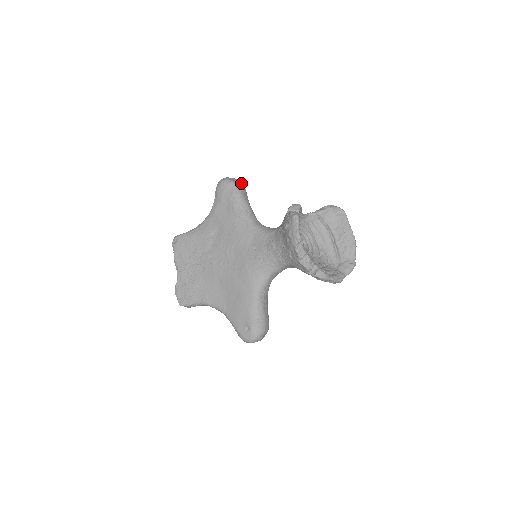
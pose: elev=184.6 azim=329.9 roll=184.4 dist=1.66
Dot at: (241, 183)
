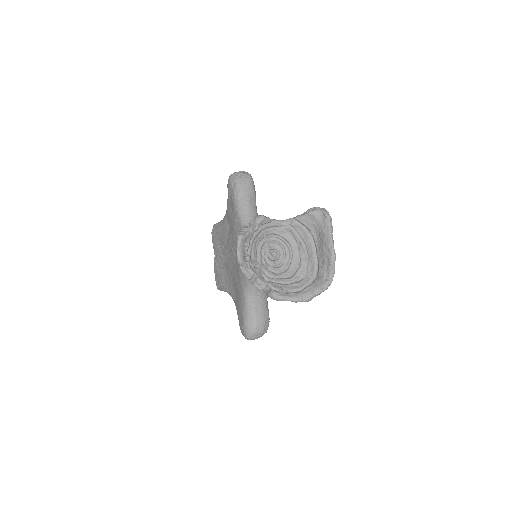
Dot at: (247, 178)
